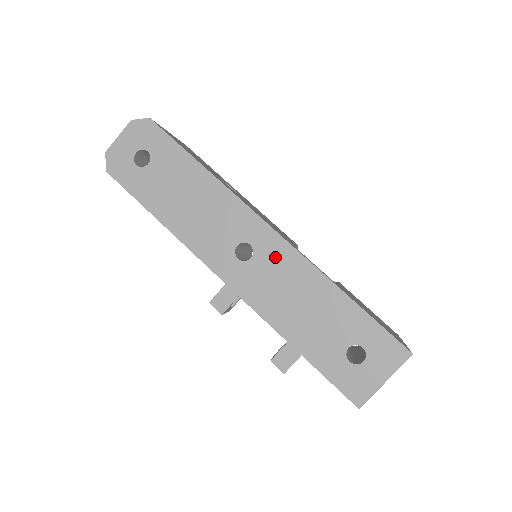
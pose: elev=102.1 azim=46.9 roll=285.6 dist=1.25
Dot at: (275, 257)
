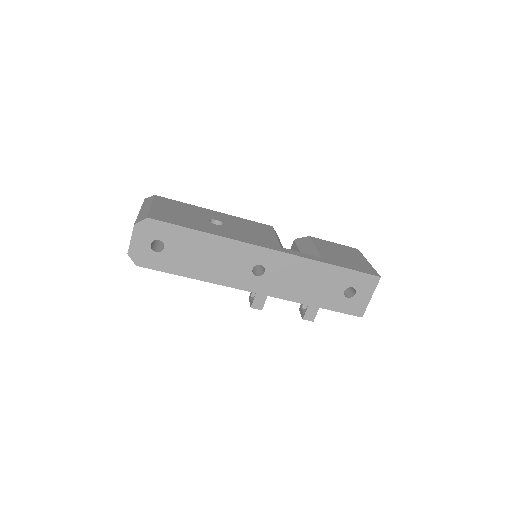
Dot at: (280, 264)
